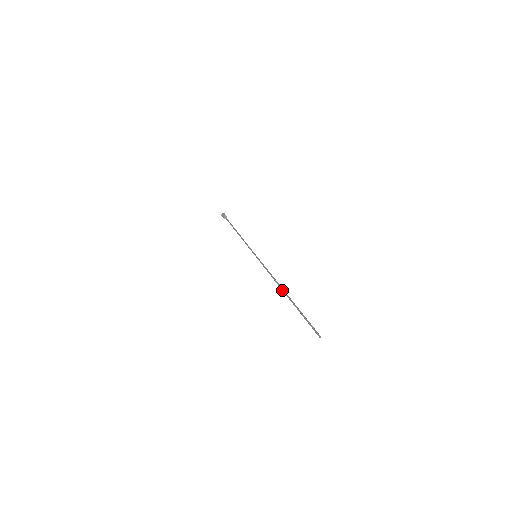
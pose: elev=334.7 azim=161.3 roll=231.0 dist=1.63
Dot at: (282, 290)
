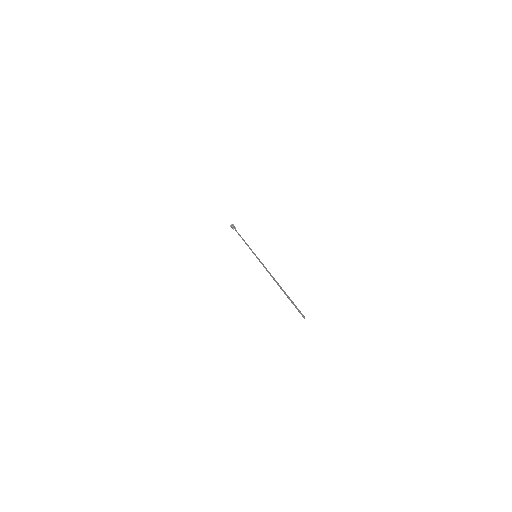
Dot at: (275, 281)
